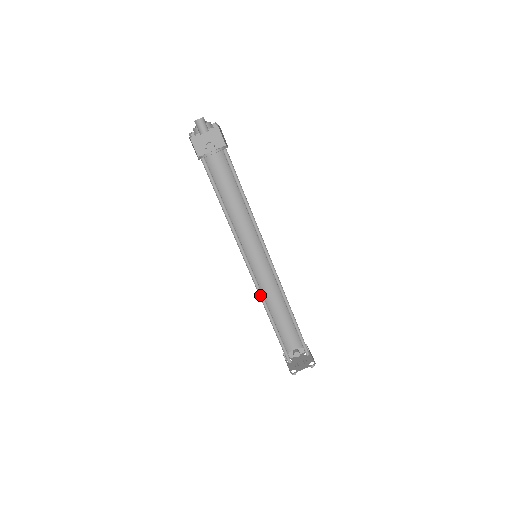
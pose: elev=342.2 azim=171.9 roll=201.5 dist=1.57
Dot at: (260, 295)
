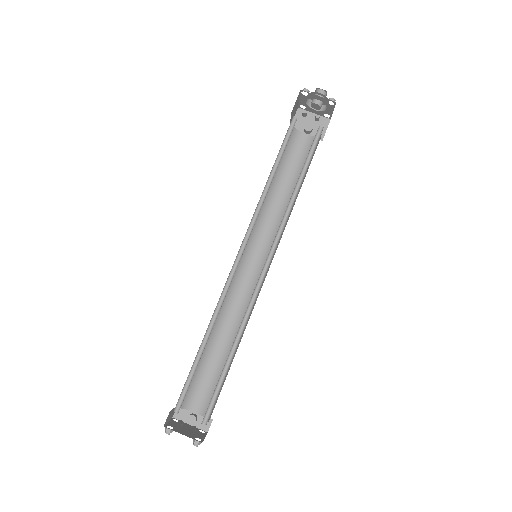
Dot at: (222, 296)
